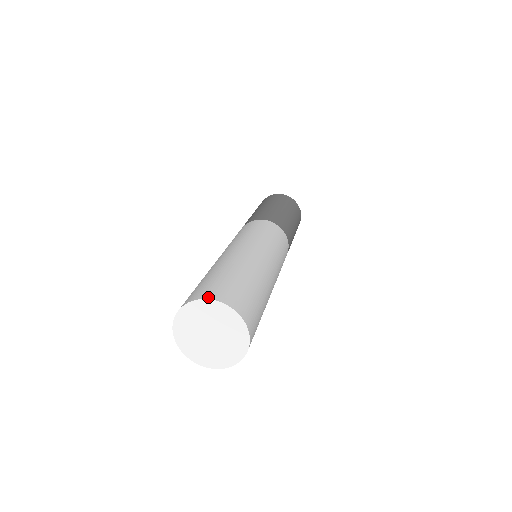
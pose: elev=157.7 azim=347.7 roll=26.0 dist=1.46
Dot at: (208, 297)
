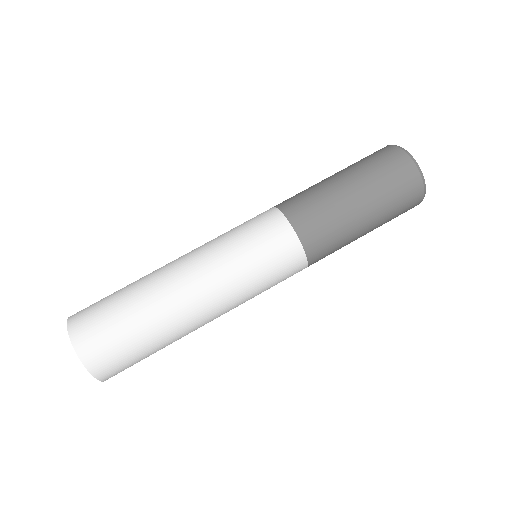
Dot at: (93, 372)
